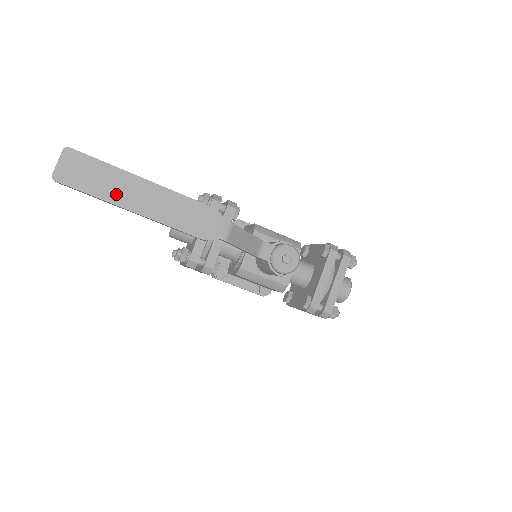
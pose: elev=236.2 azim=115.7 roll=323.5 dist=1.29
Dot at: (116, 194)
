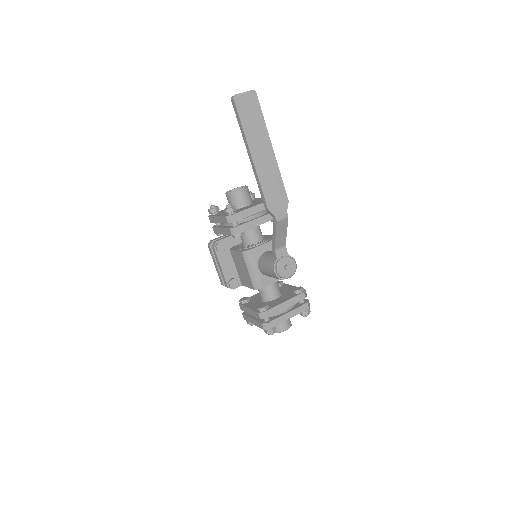
Dot at: (253, 138)
